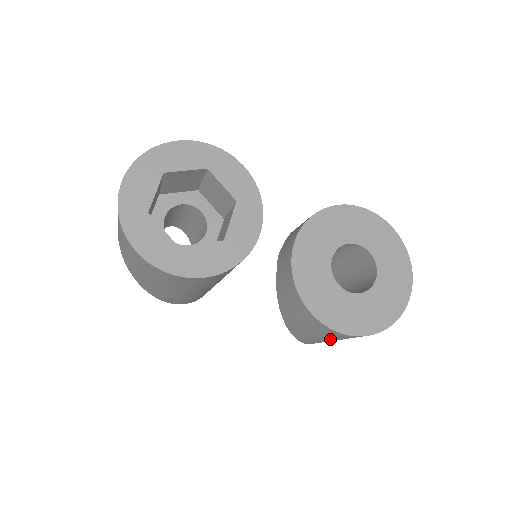
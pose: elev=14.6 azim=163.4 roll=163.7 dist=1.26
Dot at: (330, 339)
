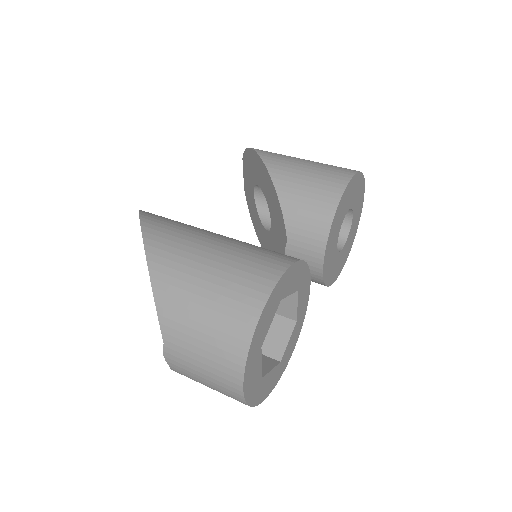
Dot at: occluded
